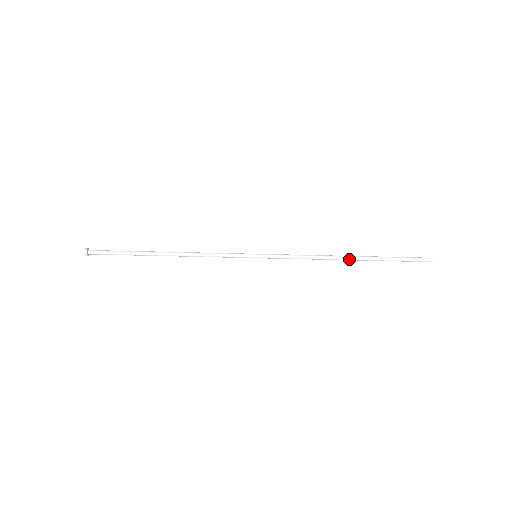
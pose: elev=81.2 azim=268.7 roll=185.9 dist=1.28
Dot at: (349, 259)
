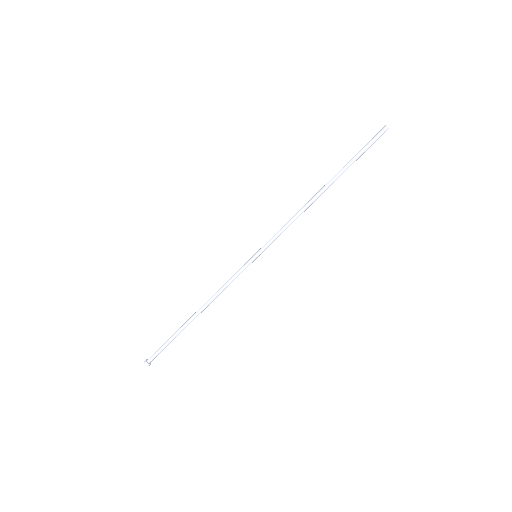
Dot at: (322, 190)
